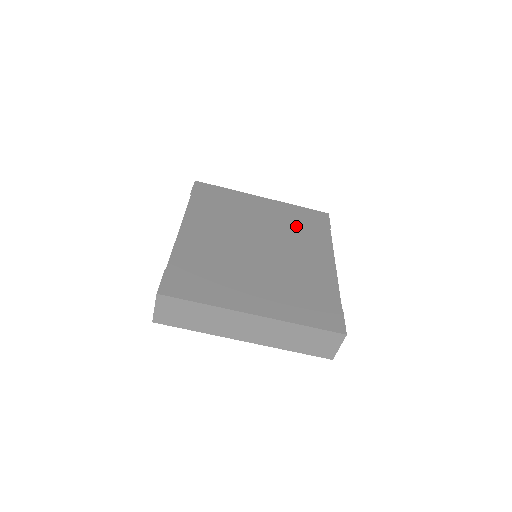
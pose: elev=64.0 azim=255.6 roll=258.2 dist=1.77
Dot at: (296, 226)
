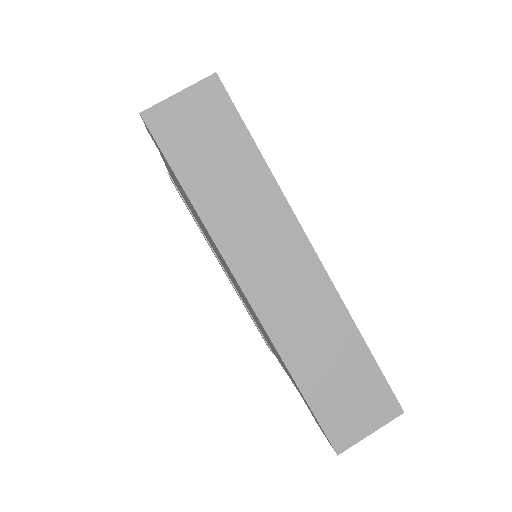
Dot at: occluded
